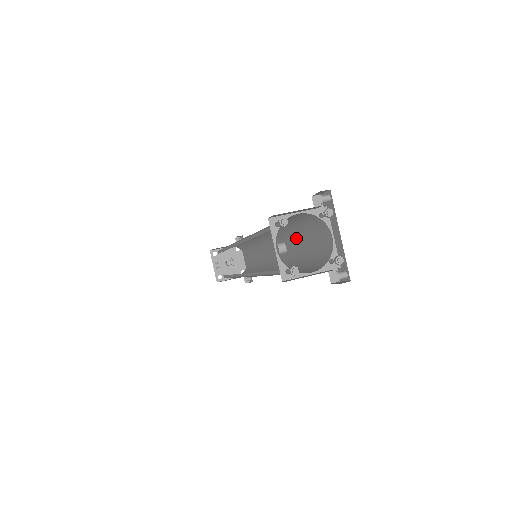
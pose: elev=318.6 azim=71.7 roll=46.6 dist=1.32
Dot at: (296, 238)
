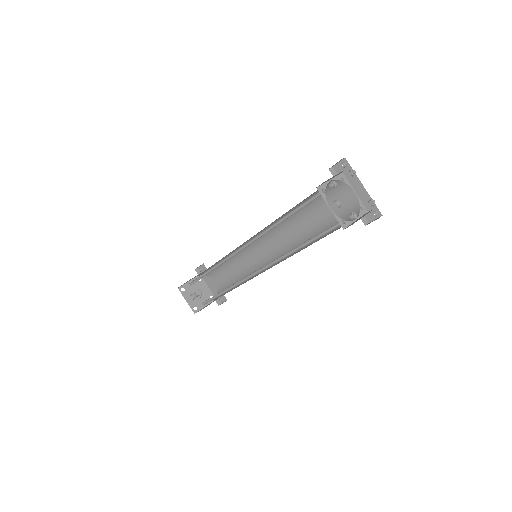
Dot at: (303, 218)
